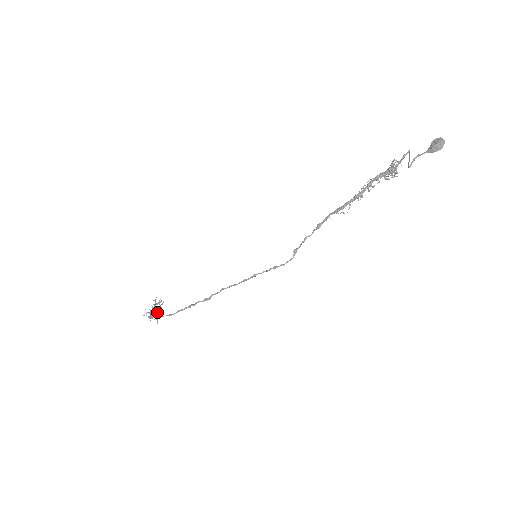
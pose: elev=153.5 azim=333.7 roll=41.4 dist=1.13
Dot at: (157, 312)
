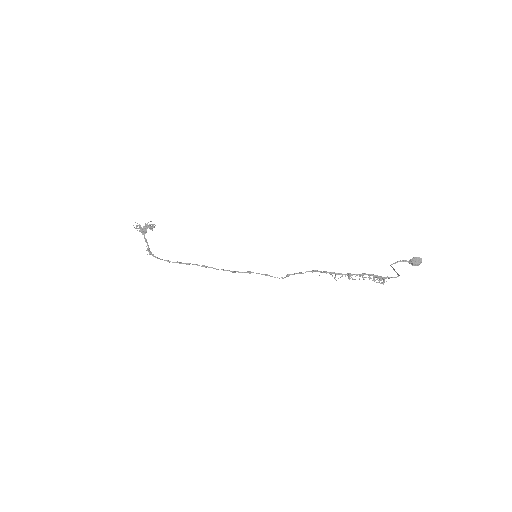
Dot at: occluded
